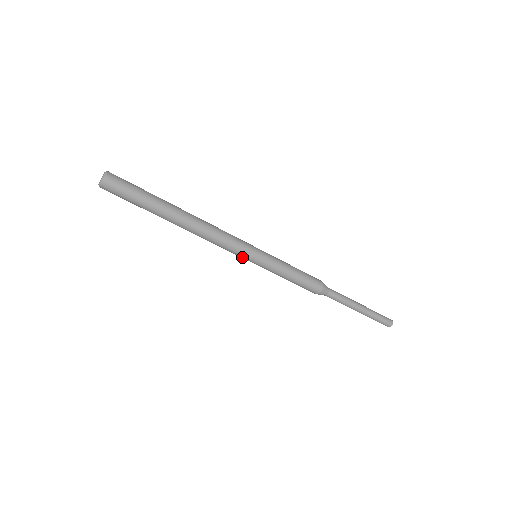
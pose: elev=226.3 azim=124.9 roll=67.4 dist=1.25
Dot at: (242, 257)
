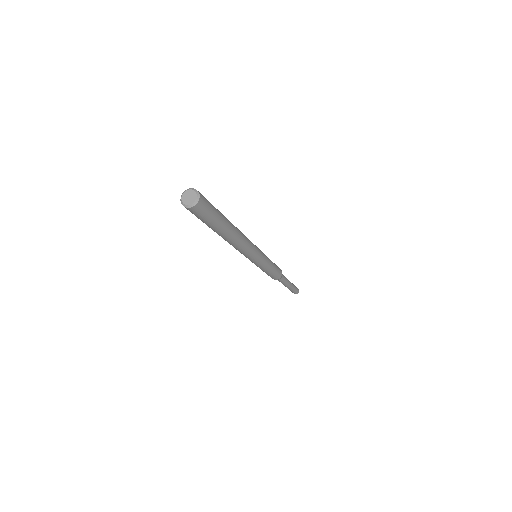
Dot at: (248, 258)
